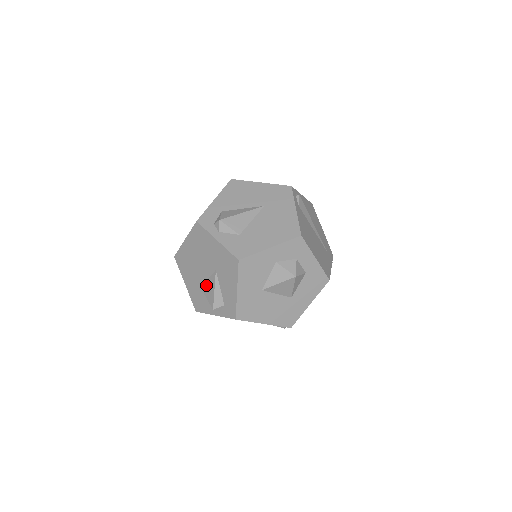
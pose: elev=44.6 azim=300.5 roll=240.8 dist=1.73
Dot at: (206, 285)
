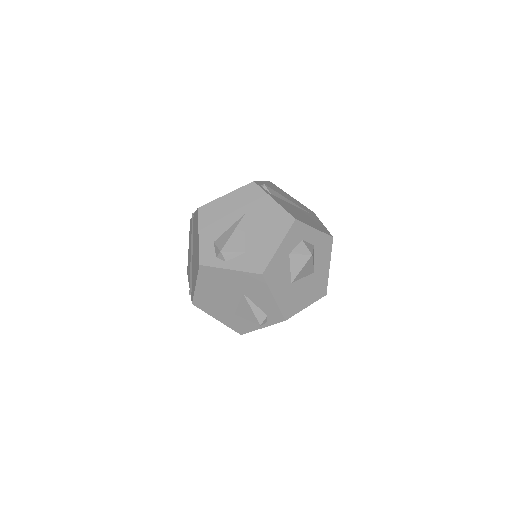
Dot at: (240, 310)
